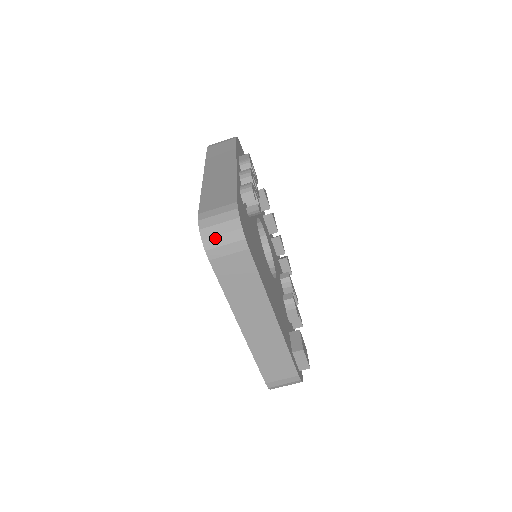
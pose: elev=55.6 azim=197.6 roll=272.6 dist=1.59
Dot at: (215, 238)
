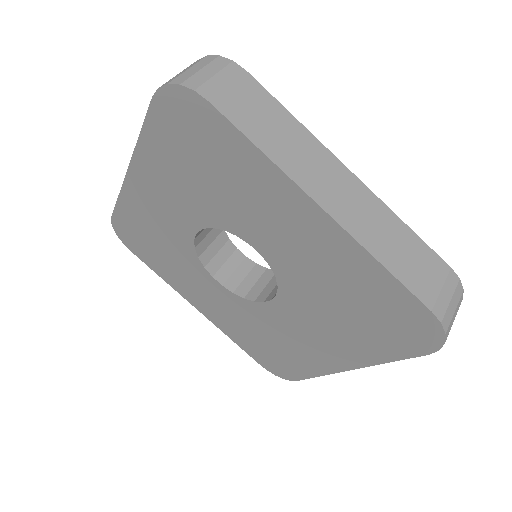
Dot at: (195, 76)
